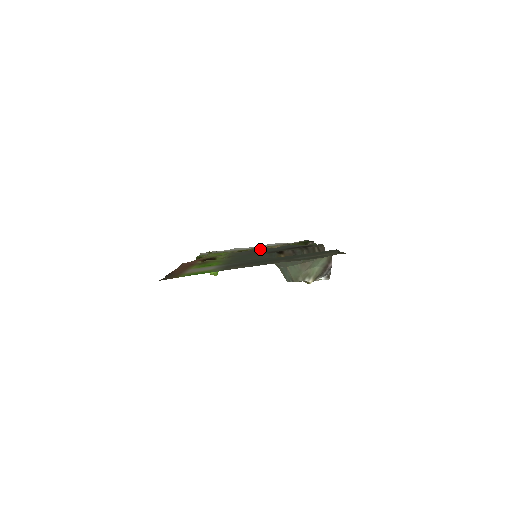
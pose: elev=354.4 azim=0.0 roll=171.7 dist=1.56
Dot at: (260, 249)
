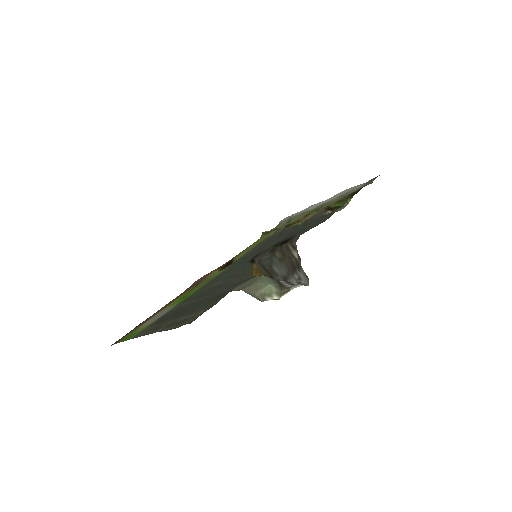
Dot at: (281, 232)
